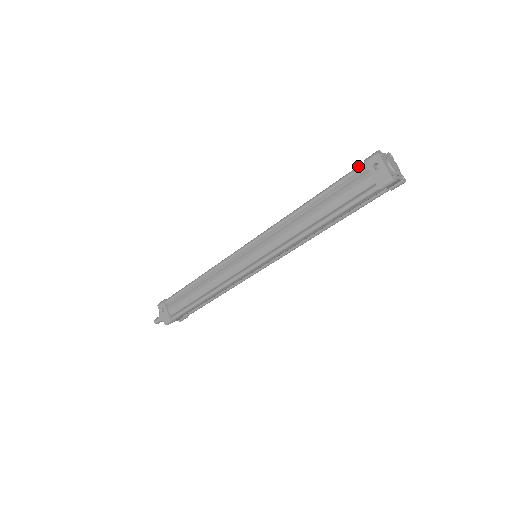
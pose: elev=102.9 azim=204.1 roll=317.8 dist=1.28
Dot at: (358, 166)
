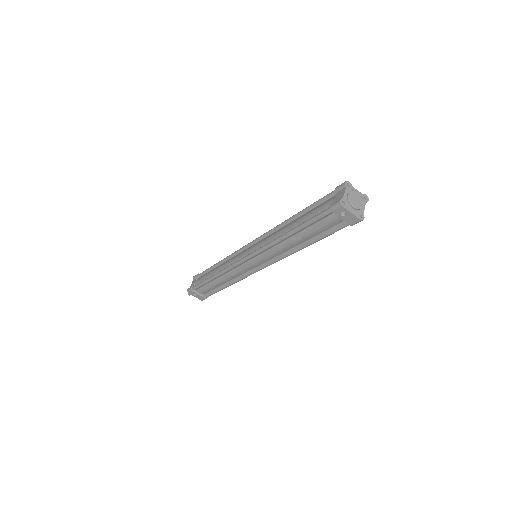
Dot at: (326, 212)
